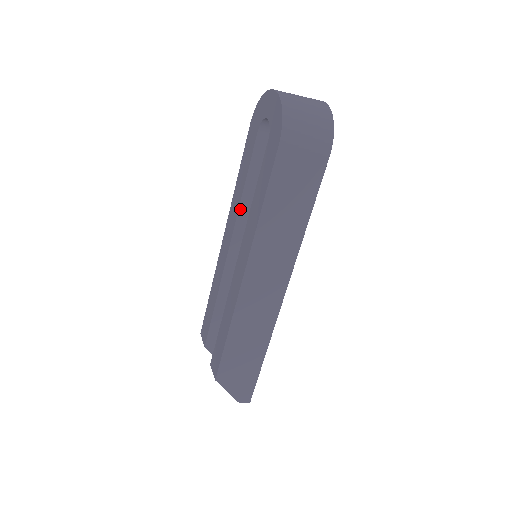
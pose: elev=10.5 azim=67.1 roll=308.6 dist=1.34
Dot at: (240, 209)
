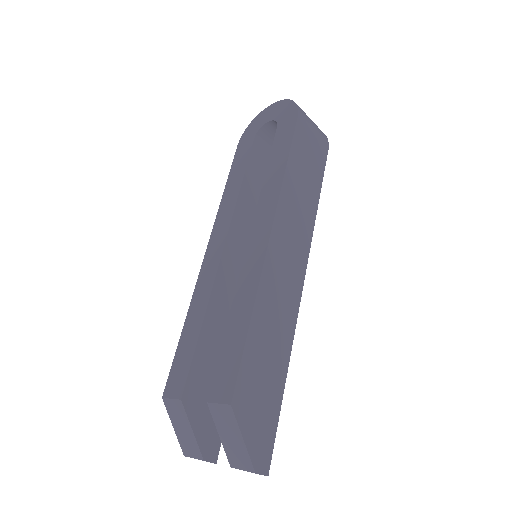
Dot at: (237, 205)
